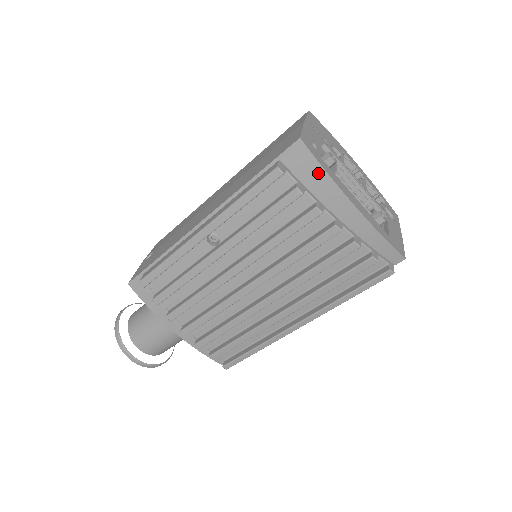
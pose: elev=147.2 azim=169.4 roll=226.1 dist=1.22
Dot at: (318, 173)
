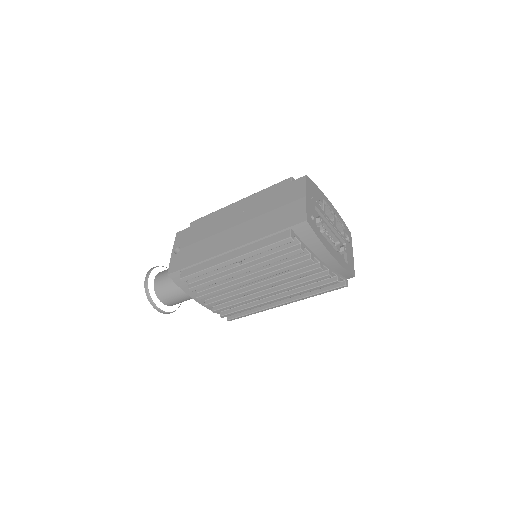
Dot at: (314, 239)
